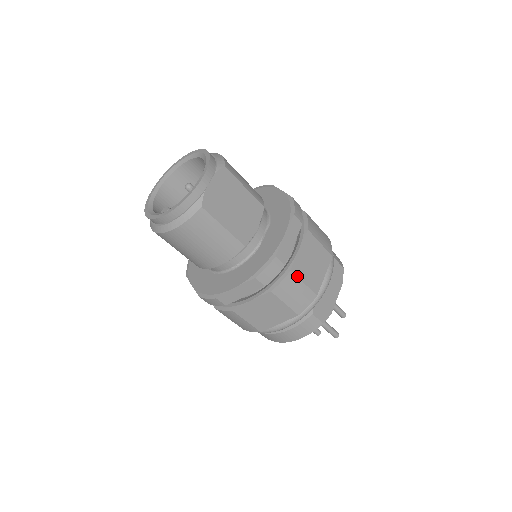
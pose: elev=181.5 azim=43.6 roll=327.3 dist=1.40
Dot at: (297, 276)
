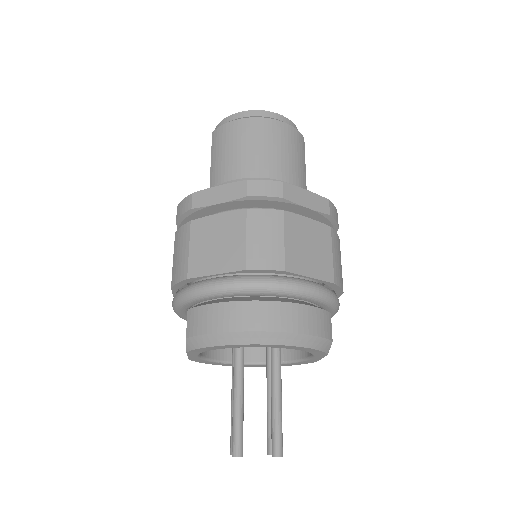
Dot at: (340, 251)
